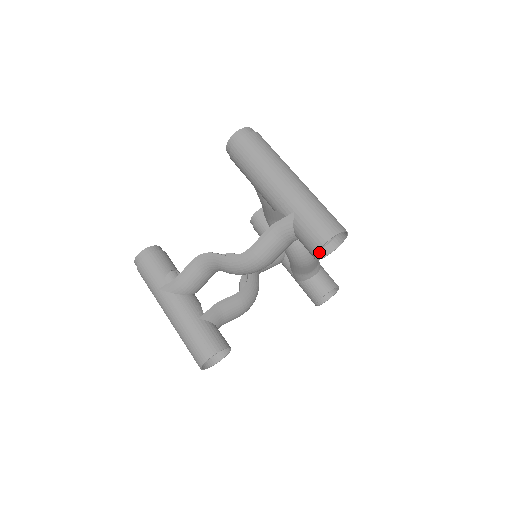
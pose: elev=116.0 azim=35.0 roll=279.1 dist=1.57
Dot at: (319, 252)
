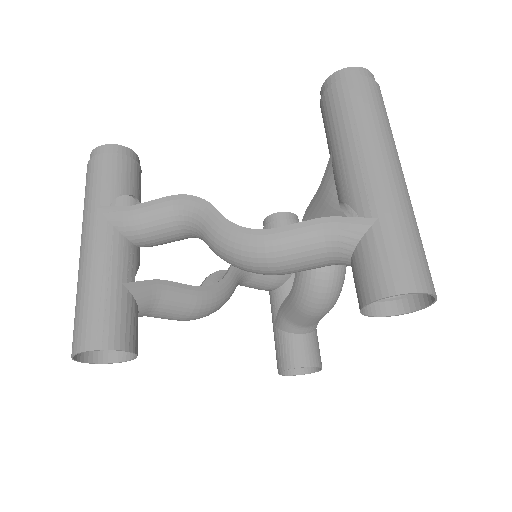
Dot at: occluded
